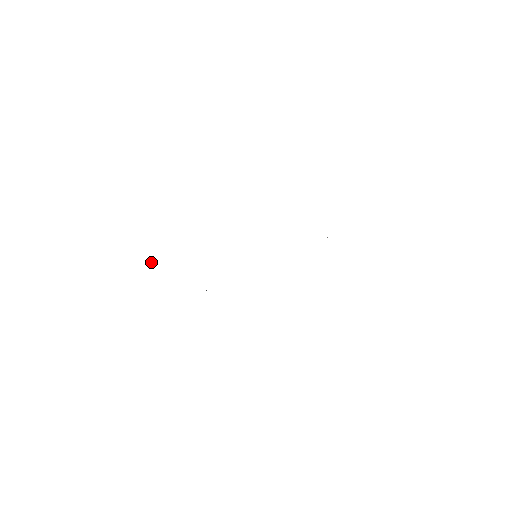
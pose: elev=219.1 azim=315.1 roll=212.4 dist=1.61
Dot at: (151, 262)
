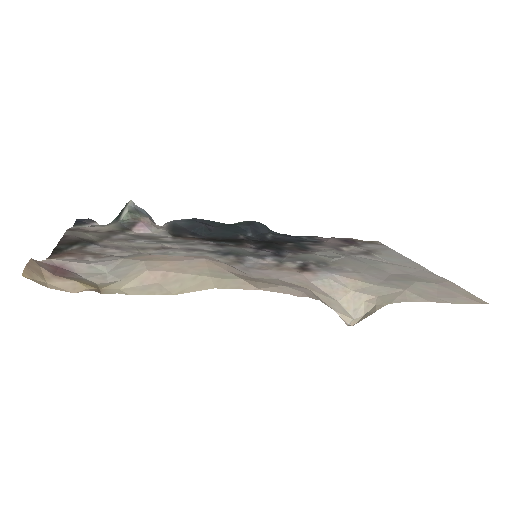
Dot at: (126, 215)
